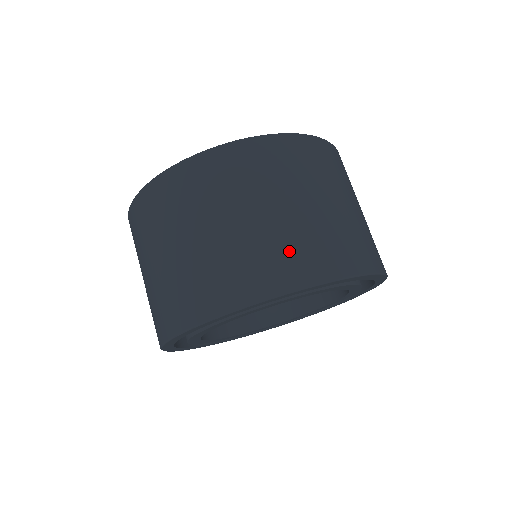
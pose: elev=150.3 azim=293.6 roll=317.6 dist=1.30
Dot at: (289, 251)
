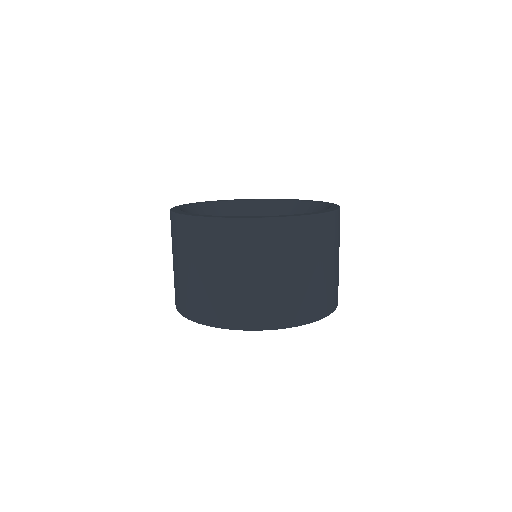
Dot at: (251, 306)
